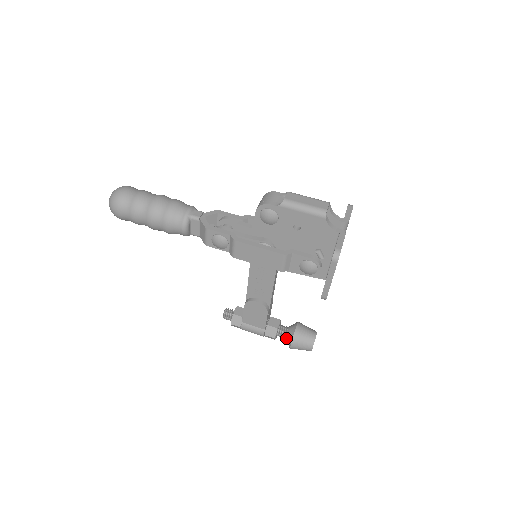
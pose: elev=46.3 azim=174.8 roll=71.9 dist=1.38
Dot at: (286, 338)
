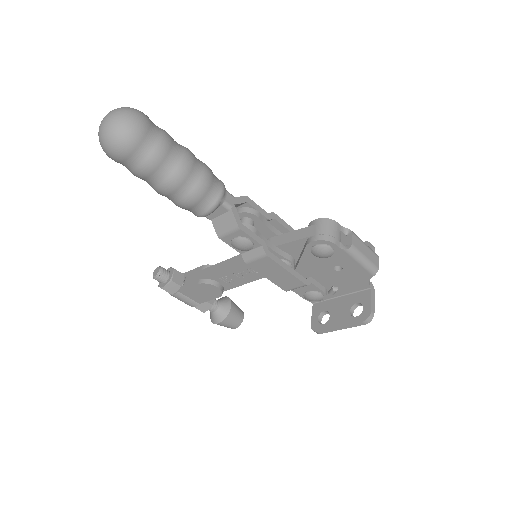
Dot at: (215, 314)
